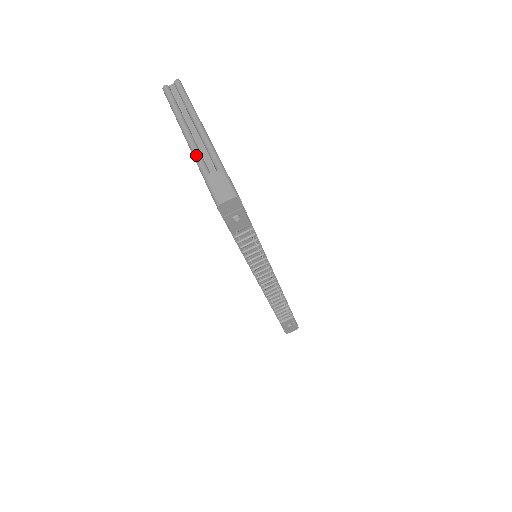
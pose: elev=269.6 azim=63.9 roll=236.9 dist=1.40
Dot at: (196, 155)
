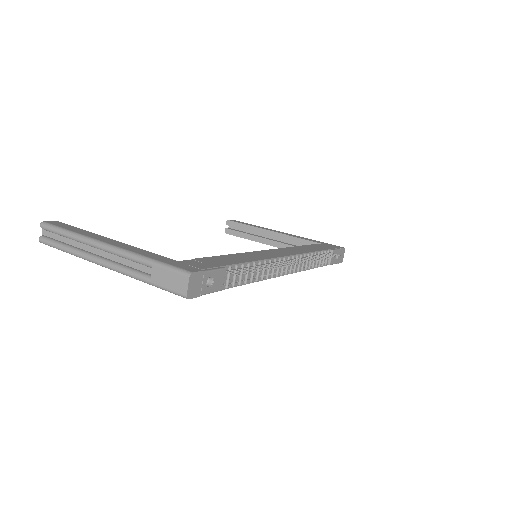
Dot at: (124, 273)
